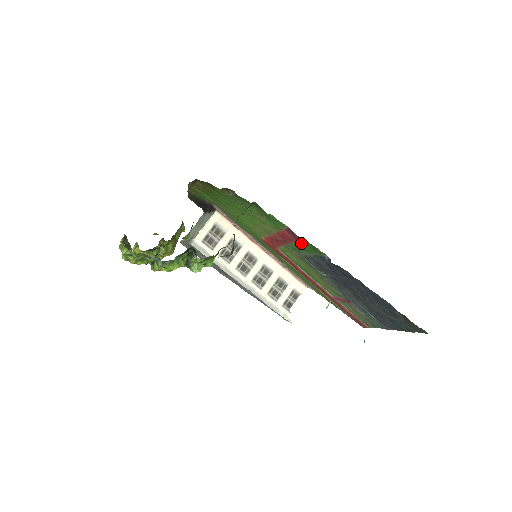
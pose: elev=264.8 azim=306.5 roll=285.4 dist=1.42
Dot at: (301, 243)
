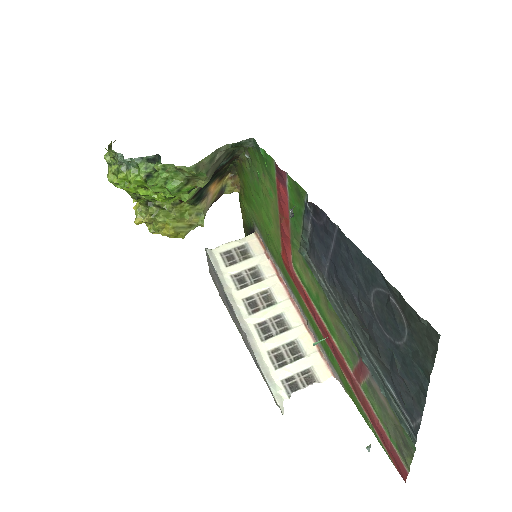
Dot at: (291, 198)
